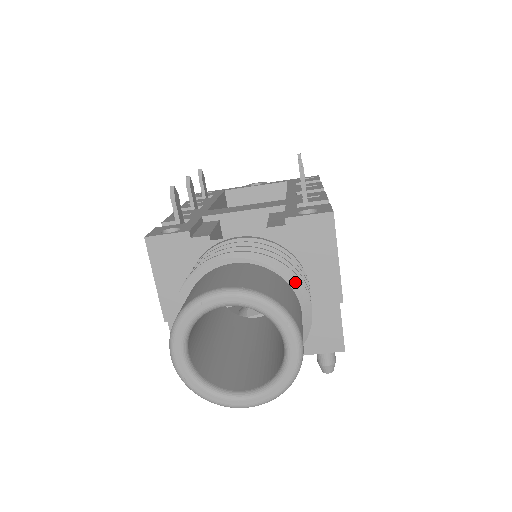
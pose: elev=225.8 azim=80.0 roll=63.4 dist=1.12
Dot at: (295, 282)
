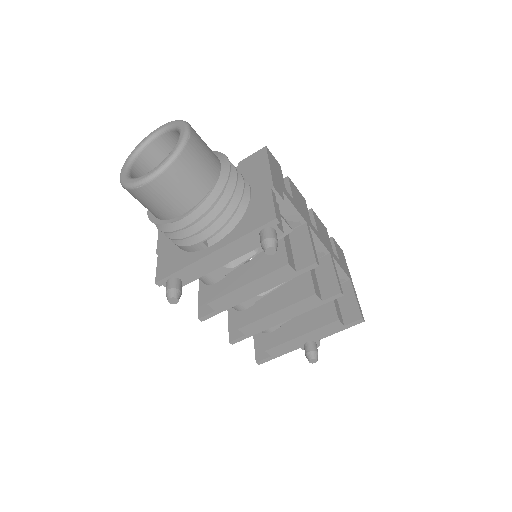
Dot at: (220, 155)
